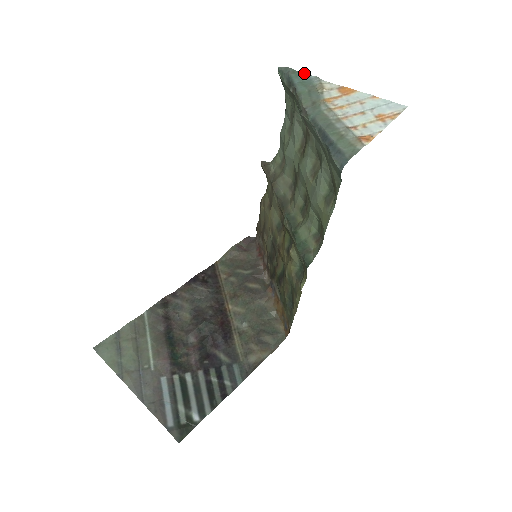
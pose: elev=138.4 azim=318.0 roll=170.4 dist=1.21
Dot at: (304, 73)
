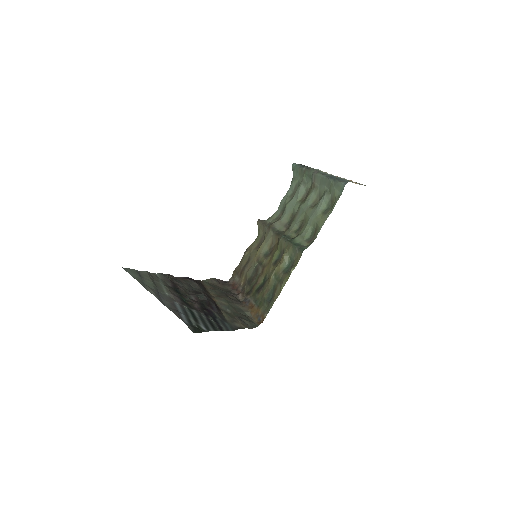
Dot at: occluded
